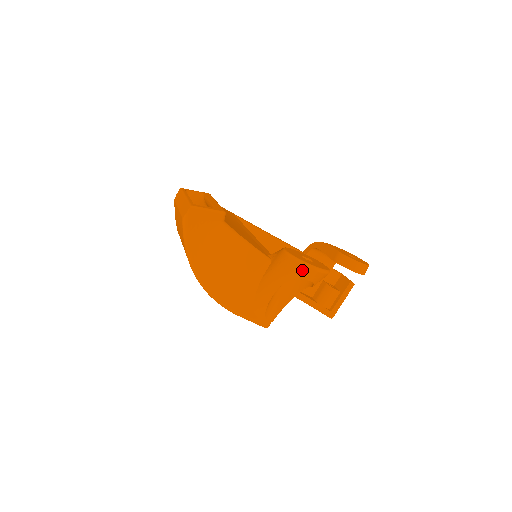
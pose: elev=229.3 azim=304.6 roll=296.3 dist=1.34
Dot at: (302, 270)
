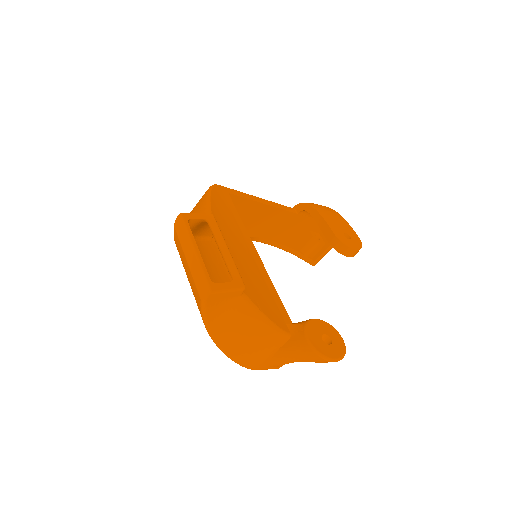
Dot at: (323, 361)
